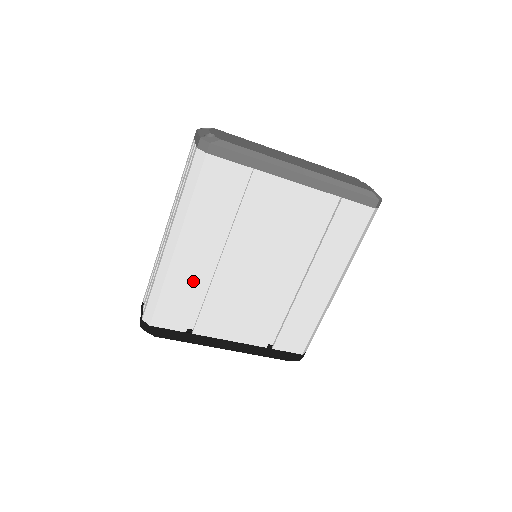
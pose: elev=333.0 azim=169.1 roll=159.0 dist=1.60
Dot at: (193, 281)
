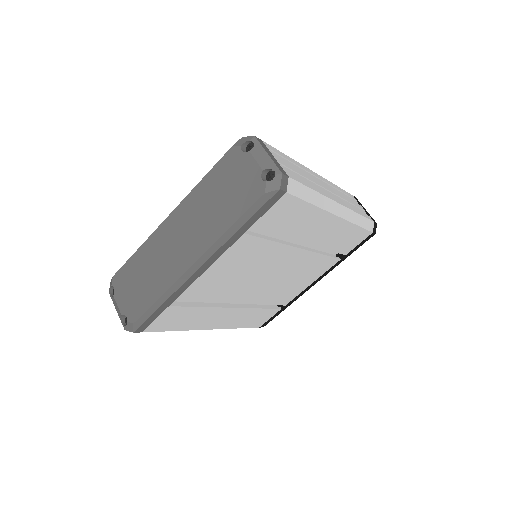
Dot at: (245, 314)
